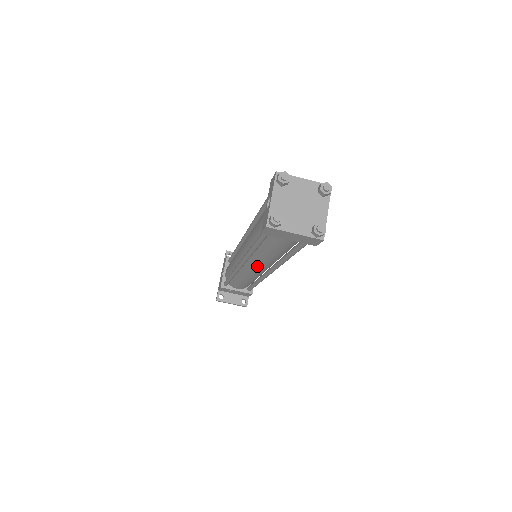
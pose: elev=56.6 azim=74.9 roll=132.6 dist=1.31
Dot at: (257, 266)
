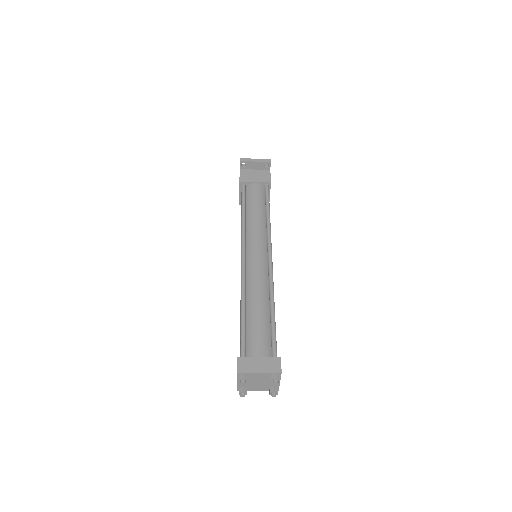
Dot at: occluded
